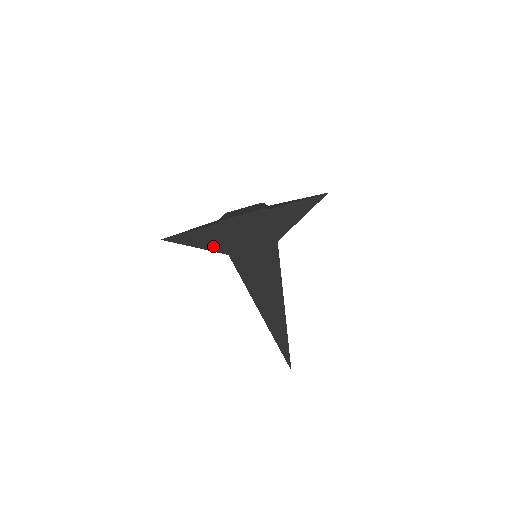
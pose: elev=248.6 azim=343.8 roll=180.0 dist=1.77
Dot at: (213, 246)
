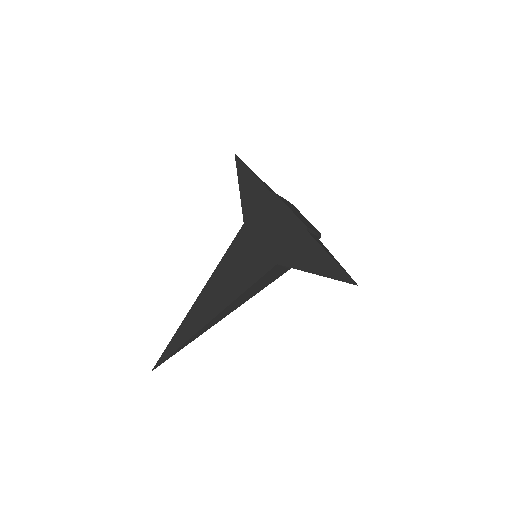
Dot at: (247, 203)
